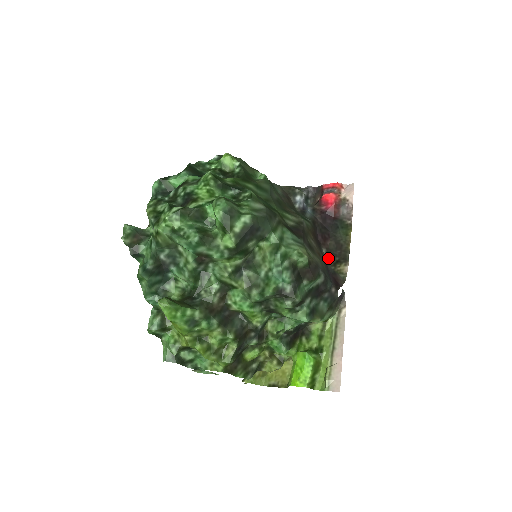
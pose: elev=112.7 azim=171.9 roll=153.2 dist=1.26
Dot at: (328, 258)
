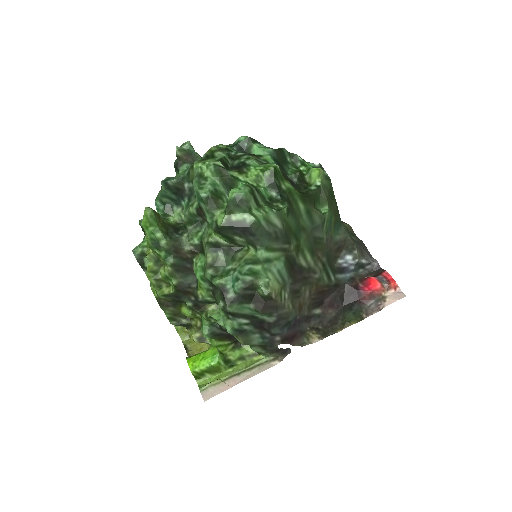
Dot at: (314, 319)
